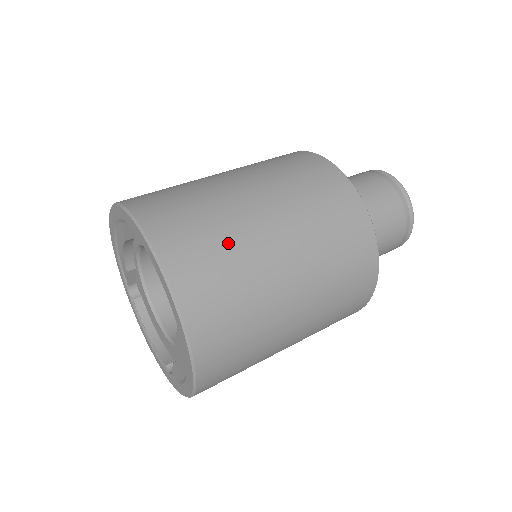
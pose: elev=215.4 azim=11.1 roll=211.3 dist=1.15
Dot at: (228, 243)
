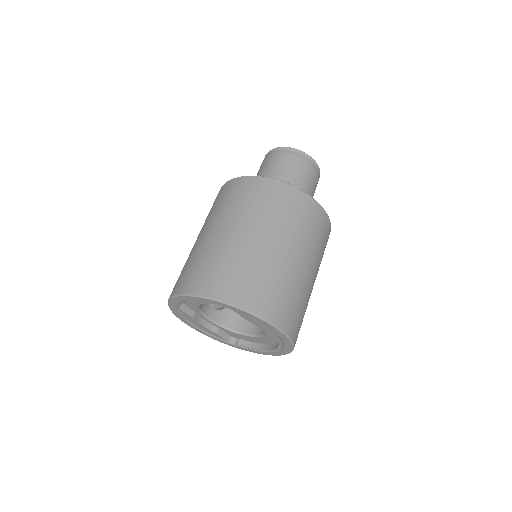
Dot at: (213, 258)
